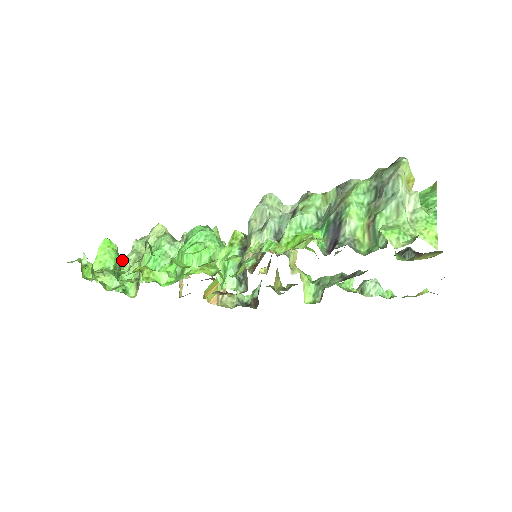
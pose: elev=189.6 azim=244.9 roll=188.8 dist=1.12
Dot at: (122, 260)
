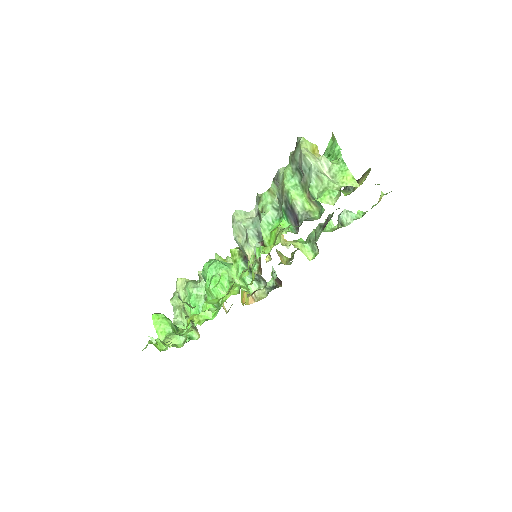
Dot at: (173, 320)
